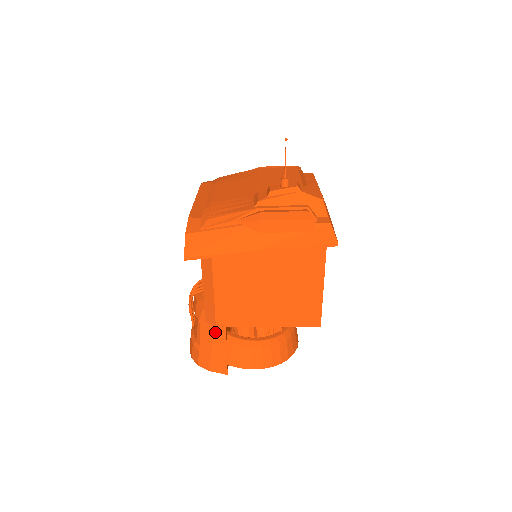
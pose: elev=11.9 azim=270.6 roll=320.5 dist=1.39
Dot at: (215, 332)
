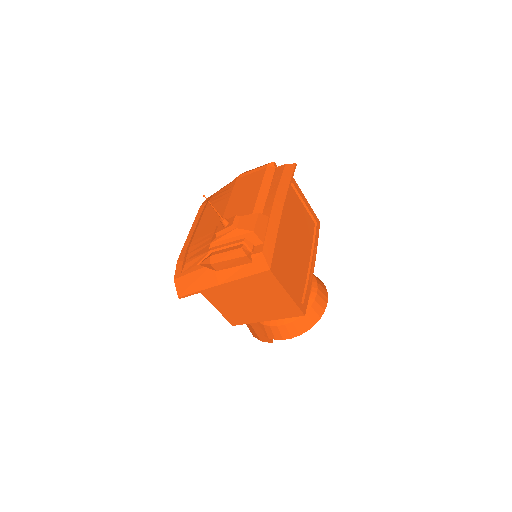
Dot at: occluded
